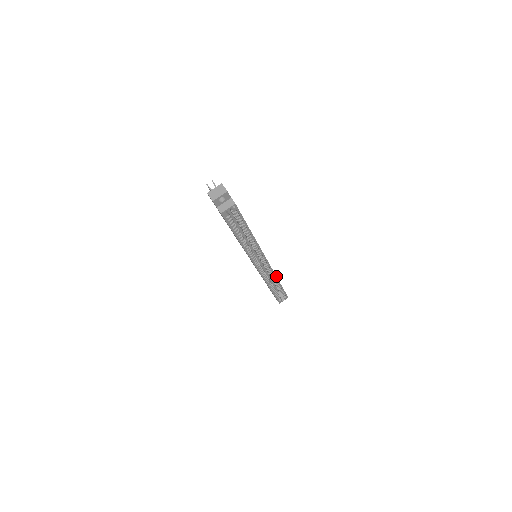
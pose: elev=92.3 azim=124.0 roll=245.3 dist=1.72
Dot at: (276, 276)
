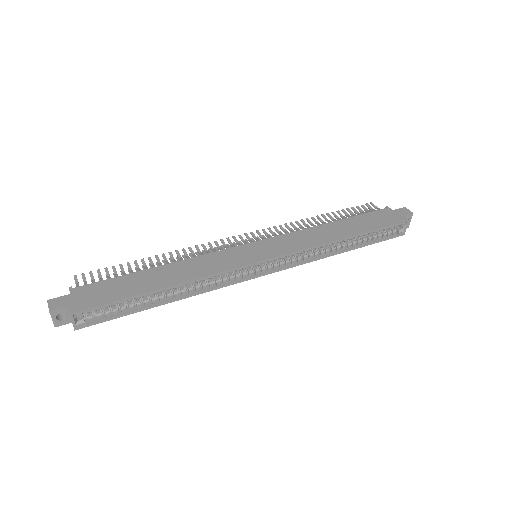
Dot at: (321, 244)
